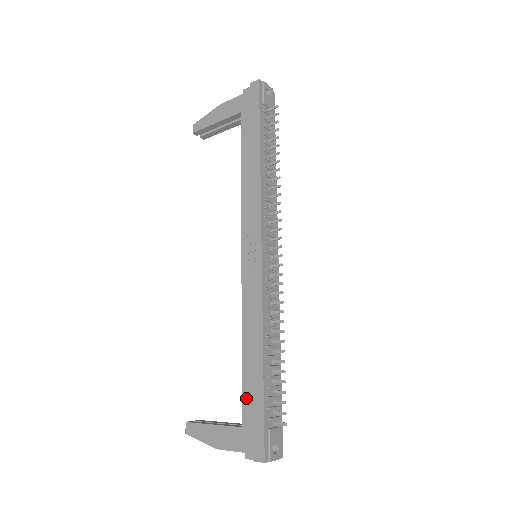
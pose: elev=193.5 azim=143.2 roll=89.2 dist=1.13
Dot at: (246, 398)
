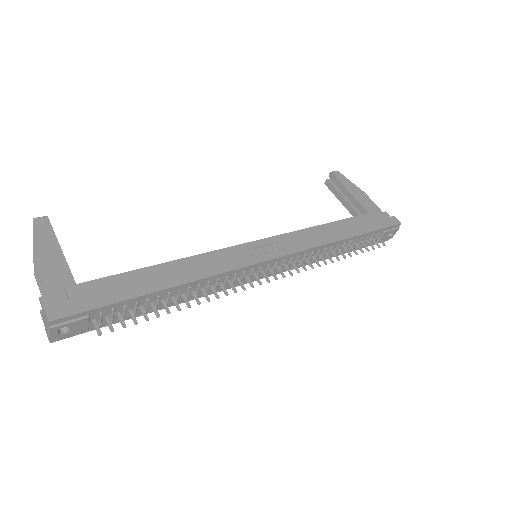
Dot at: (115, 280)
